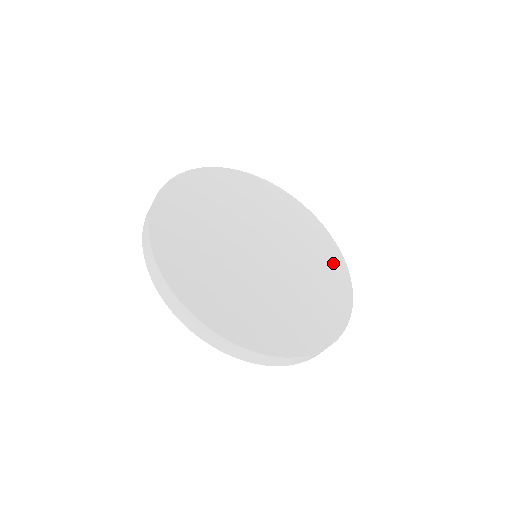
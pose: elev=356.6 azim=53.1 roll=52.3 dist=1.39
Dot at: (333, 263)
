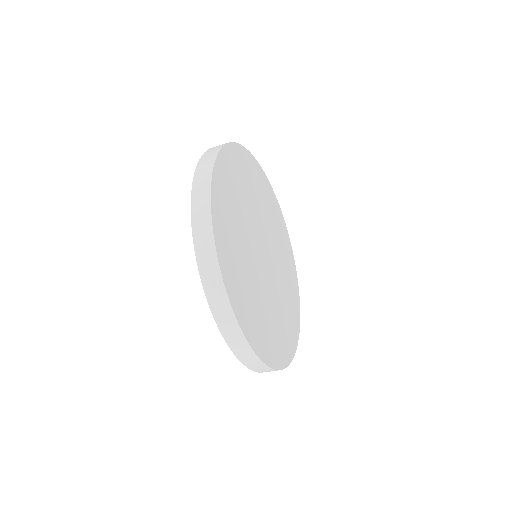
Dot at: (294, 290)
